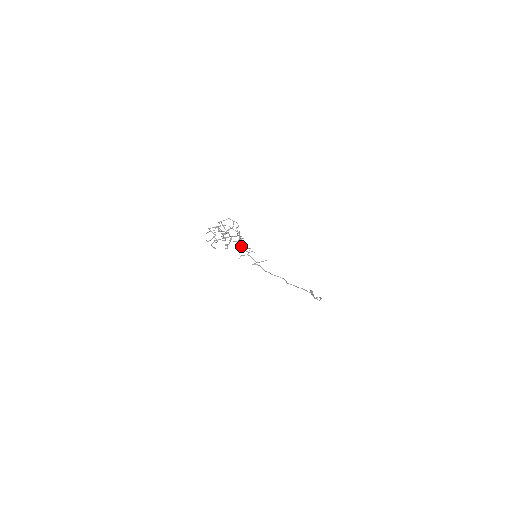
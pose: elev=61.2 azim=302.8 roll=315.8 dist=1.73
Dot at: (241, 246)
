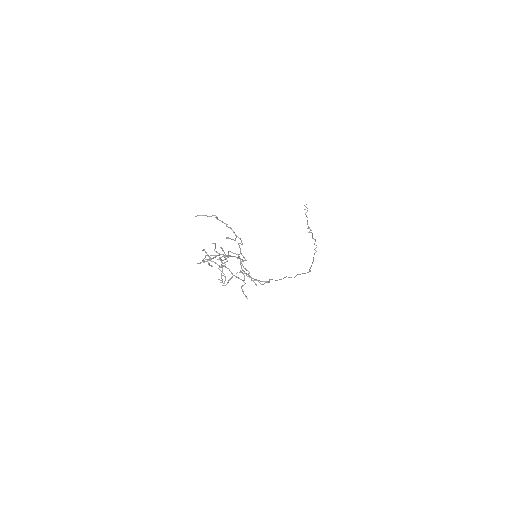
Dot at: (241, 268)
